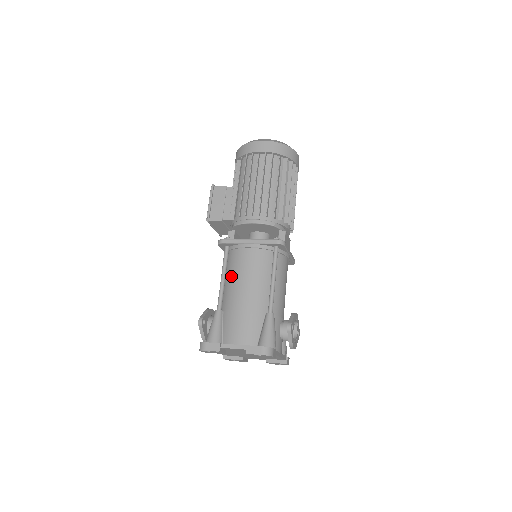
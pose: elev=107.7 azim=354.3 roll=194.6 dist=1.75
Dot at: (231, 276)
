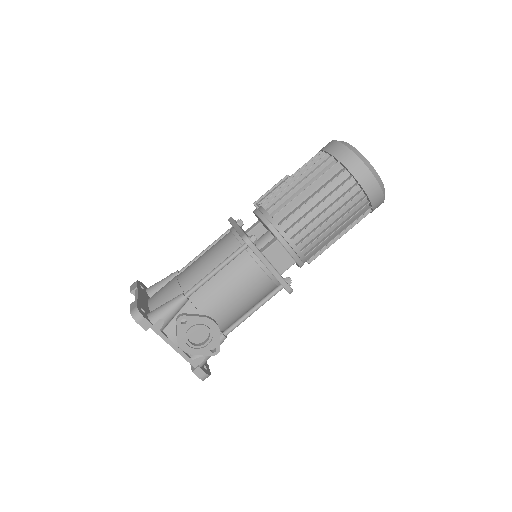
Dot at: occluded
